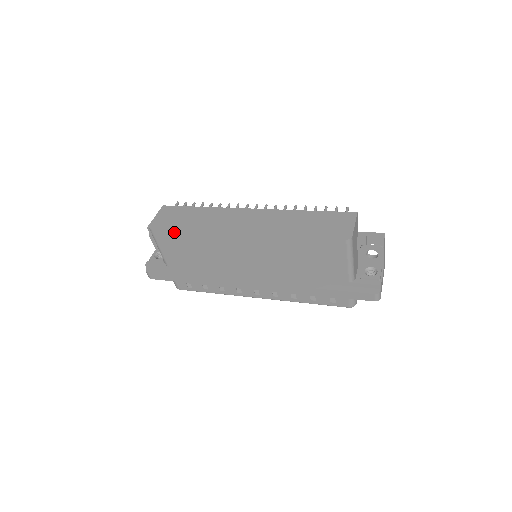
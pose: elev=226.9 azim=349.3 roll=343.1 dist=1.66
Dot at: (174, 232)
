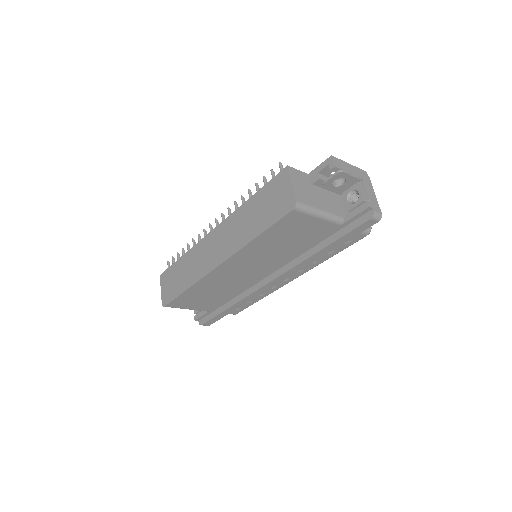
Dot at: (179, 297)
